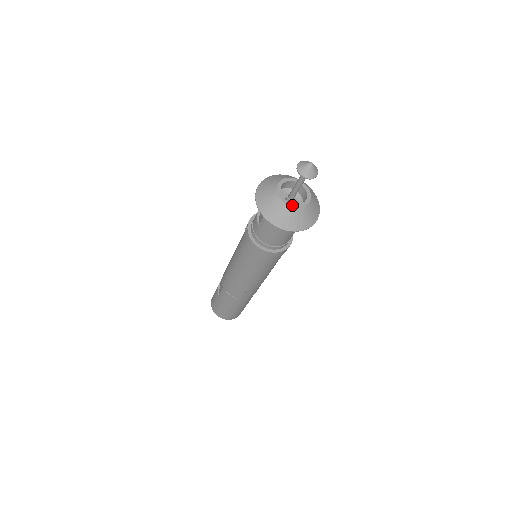
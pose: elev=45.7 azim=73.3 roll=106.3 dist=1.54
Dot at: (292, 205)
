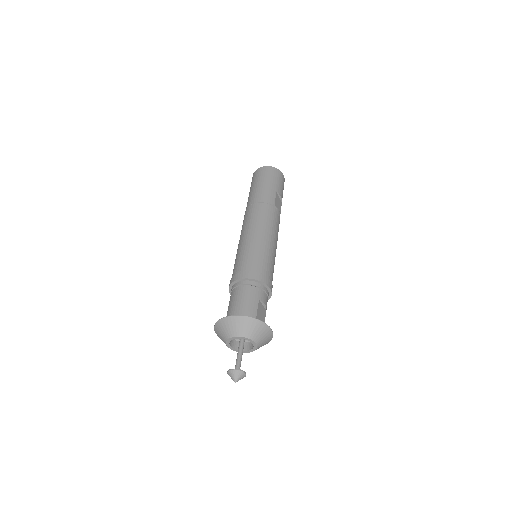
Dot at: (246, 352)
